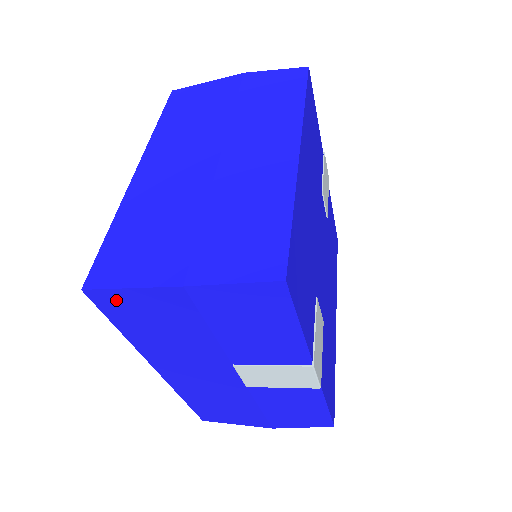
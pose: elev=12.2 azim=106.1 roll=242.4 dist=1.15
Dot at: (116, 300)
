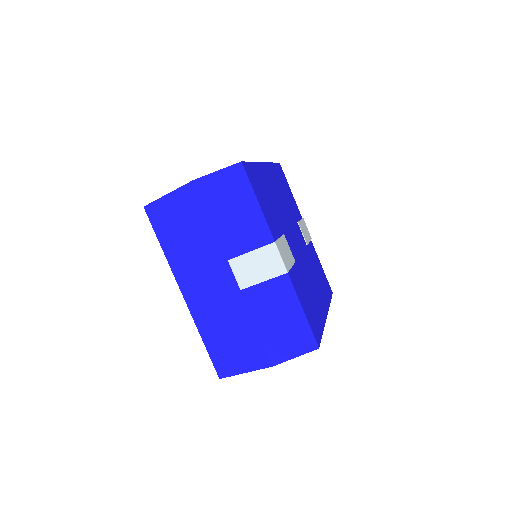
Dot at: (160, 210)
